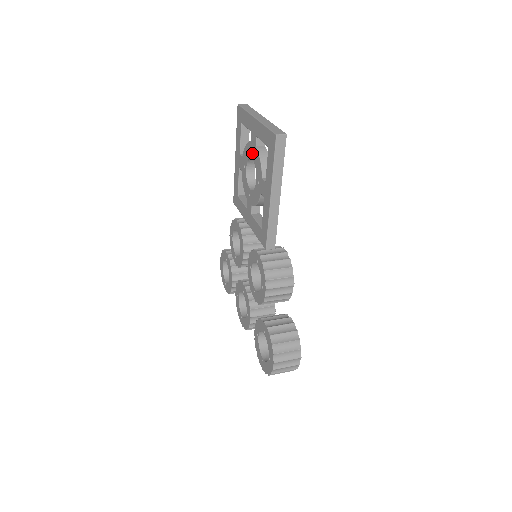
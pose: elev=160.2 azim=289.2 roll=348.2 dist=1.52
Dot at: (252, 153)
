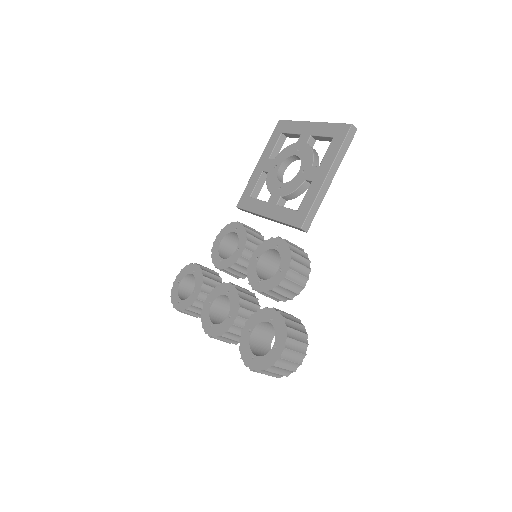
Dot at: (297, 151)
